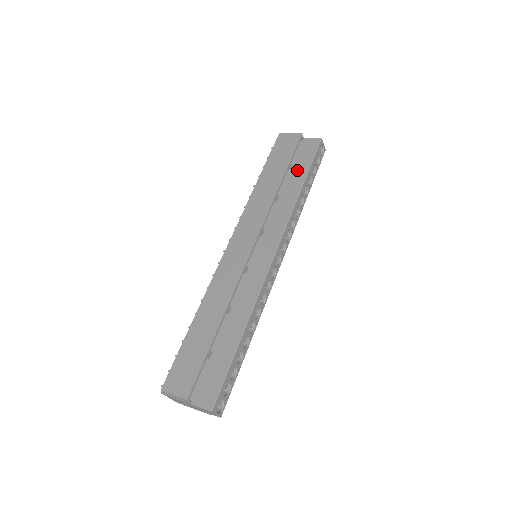
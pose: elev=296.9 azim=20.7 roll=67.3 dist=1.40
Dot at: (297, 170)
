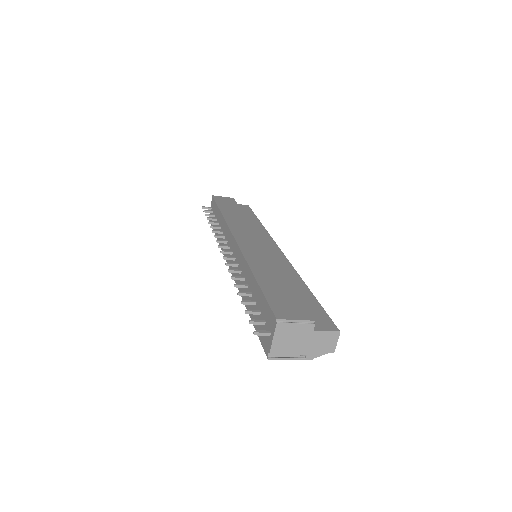
Dot at: (247, 215)
